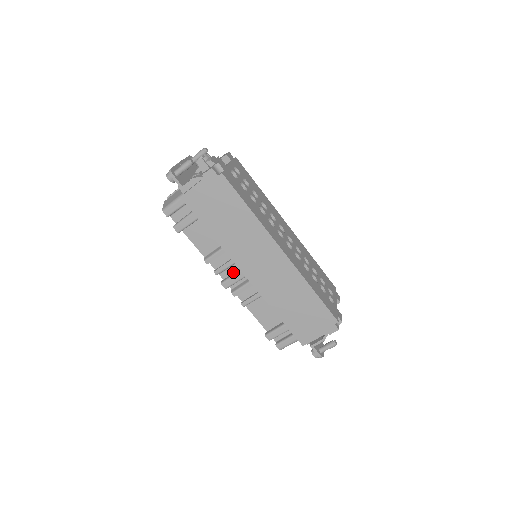
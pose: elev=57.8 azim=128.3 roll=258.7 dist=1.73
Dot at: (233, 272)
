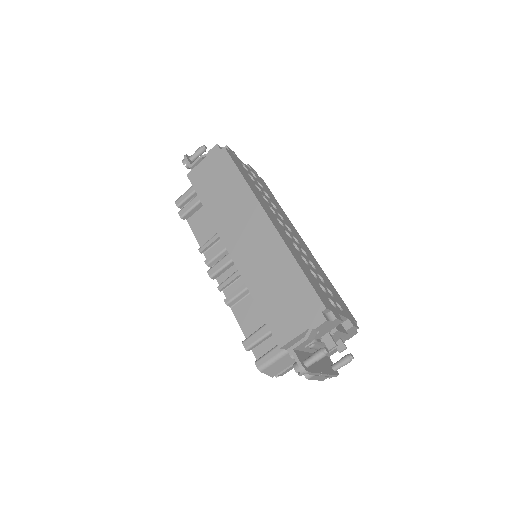
Dot at: occluded
